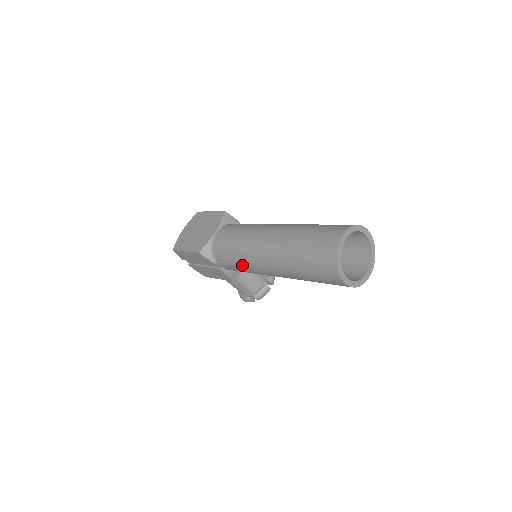
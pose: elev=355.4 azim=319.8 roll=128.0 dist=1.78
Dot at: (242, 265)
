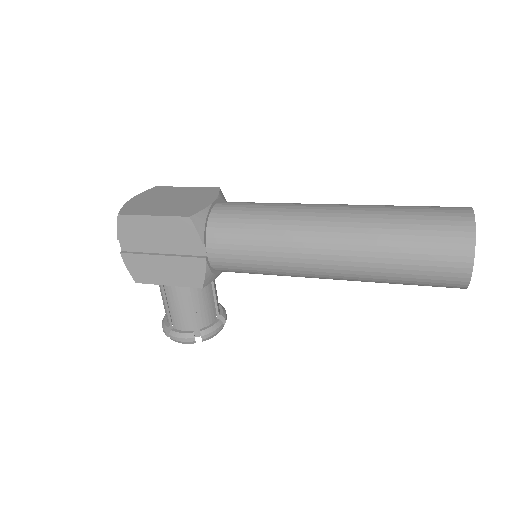
Dot at: (265, 247)
